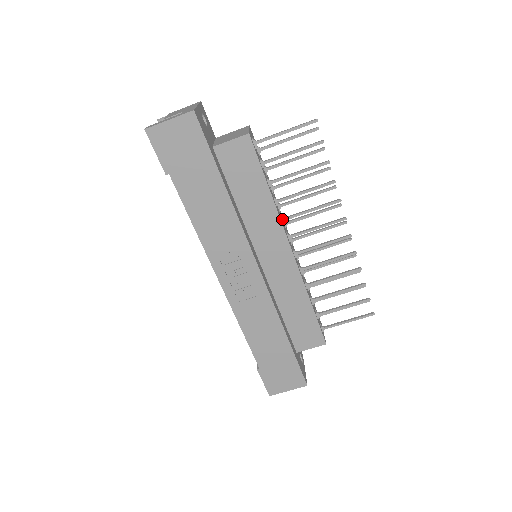
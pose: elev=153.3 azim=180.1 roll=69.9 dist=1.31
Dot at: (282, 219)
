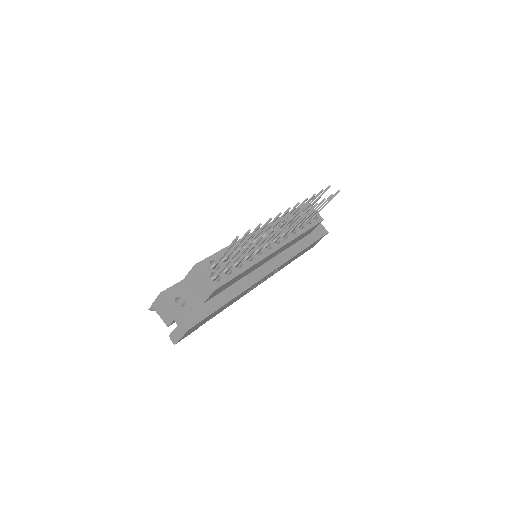
Dot at: occluded
